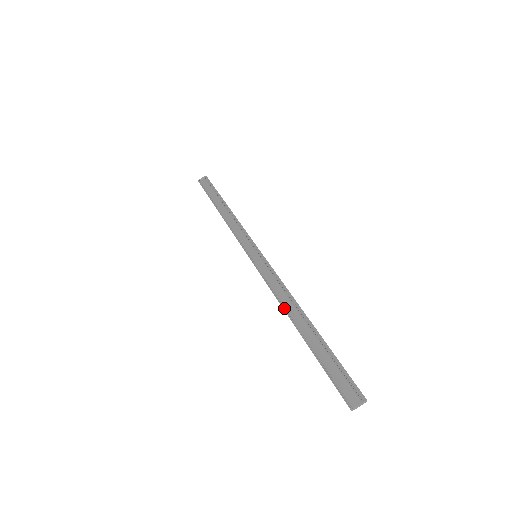
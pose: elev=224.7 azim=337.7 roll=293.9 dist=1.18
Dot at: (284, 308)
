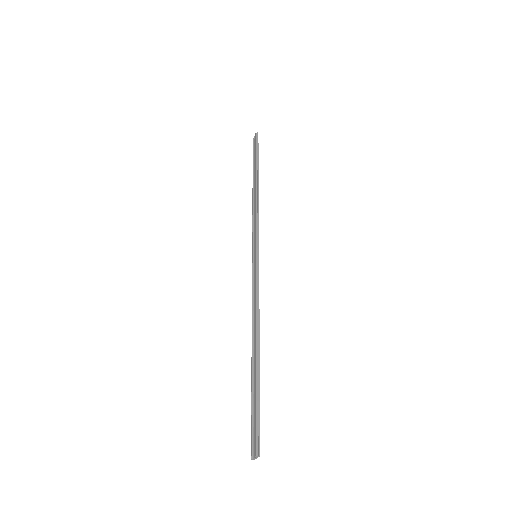
Dot at: occluded
